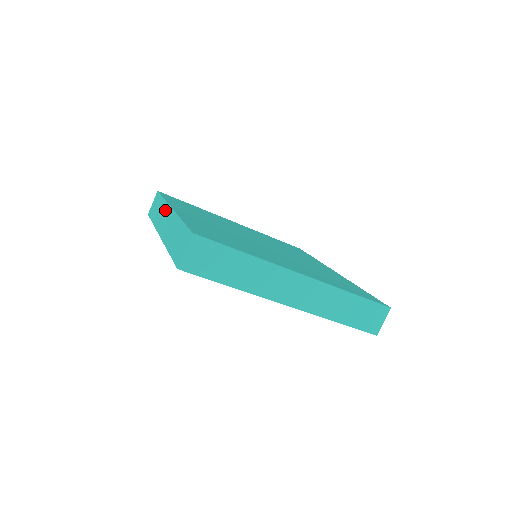
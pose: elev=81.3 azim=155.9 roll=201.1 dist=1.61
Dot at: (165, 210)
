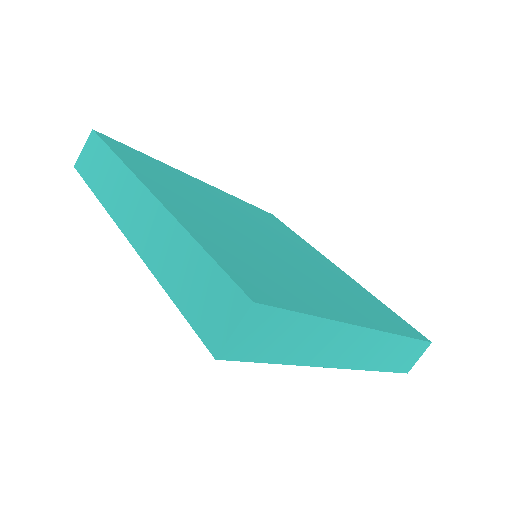
Dot at: (131, 188)
